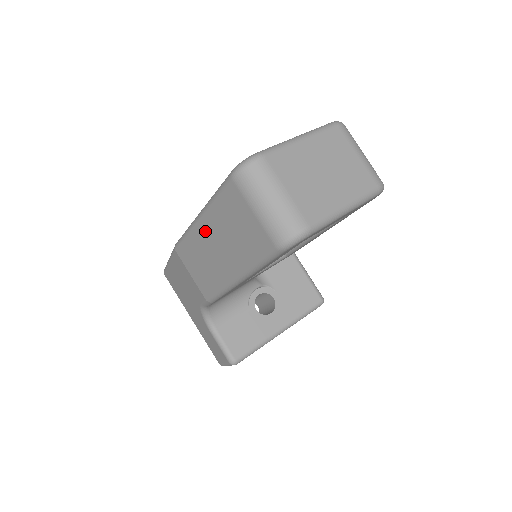
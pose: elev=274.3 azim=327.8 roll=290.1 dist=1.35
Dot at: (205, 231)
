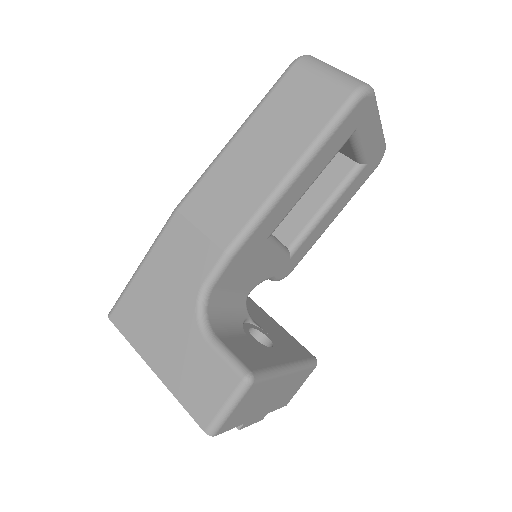
Dot at: (243, 144)
